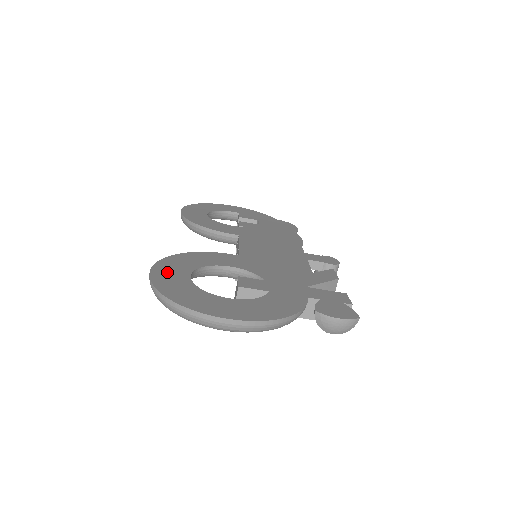
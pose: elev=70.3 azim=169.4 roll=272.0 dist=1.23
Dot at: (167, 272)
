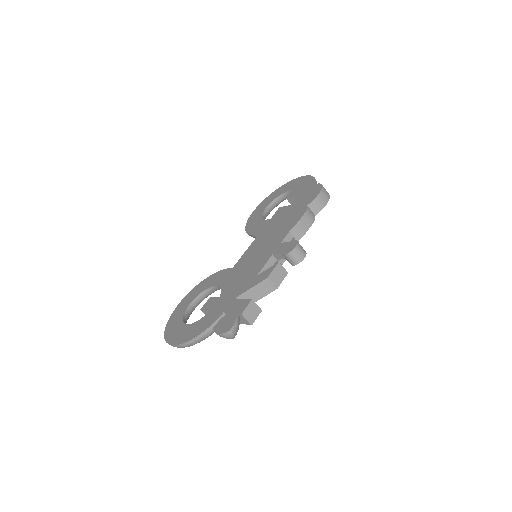
Dot at: (183, 304)
